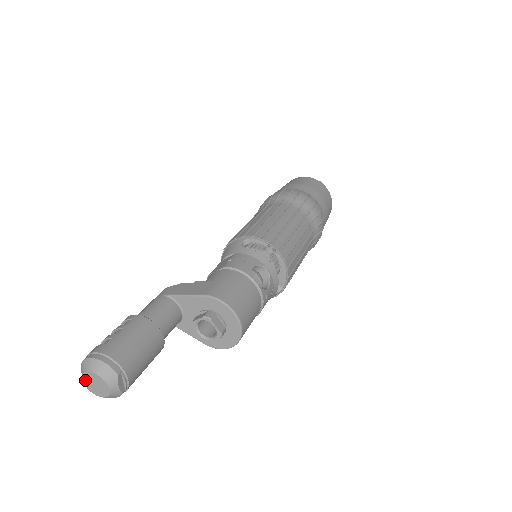
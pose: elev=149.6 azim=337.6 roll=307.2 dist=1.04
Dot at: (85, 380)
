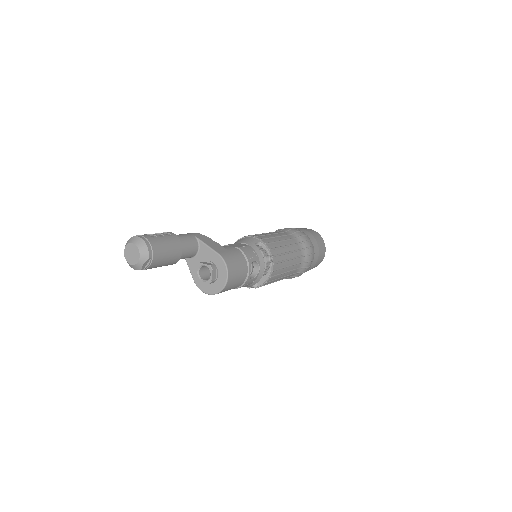
Dot at: (127, 247)
